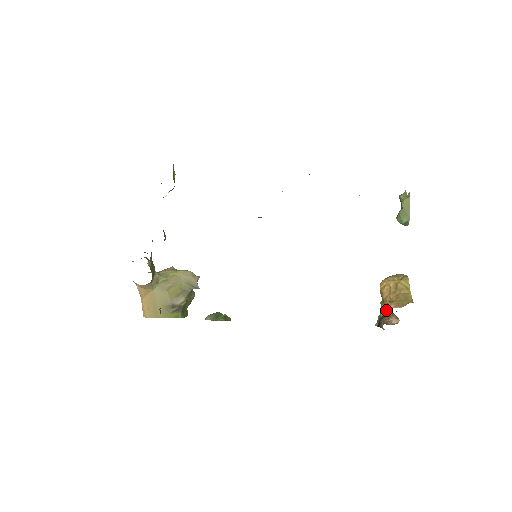
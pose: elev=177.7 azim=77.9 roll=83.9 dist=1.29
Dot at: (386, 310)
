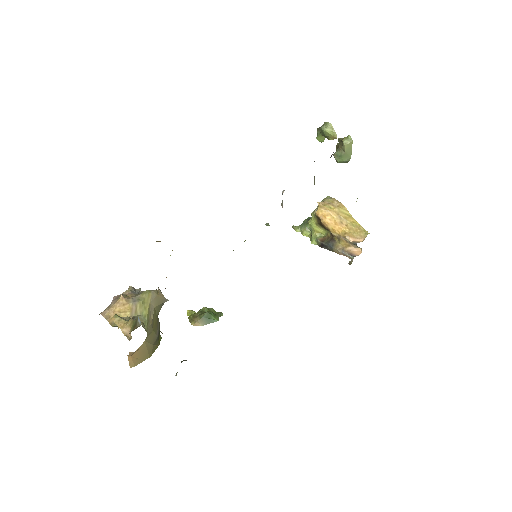
Dot at: (341, 240)
